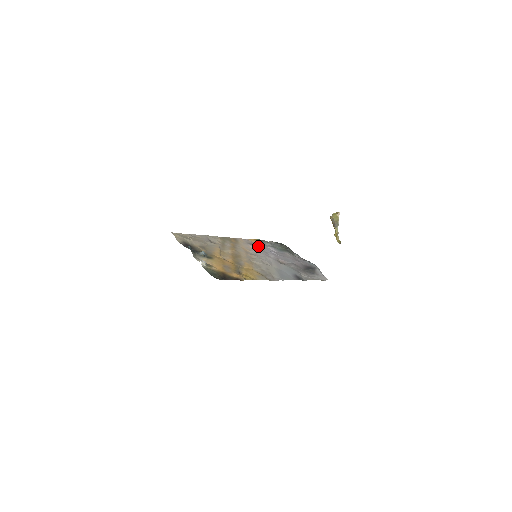
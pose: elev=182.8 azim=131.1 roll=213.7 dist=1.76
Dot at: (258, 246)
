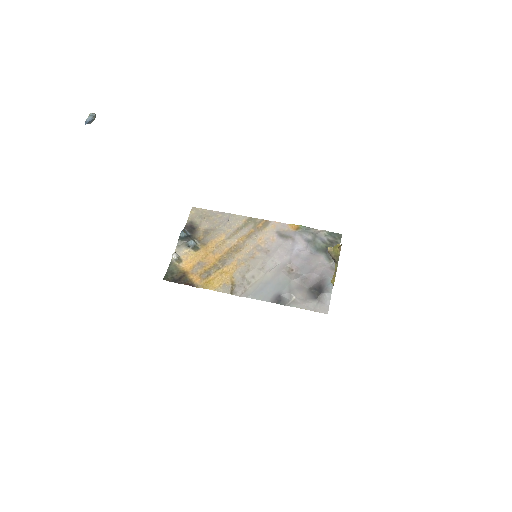
Dot at: (286, 238)
